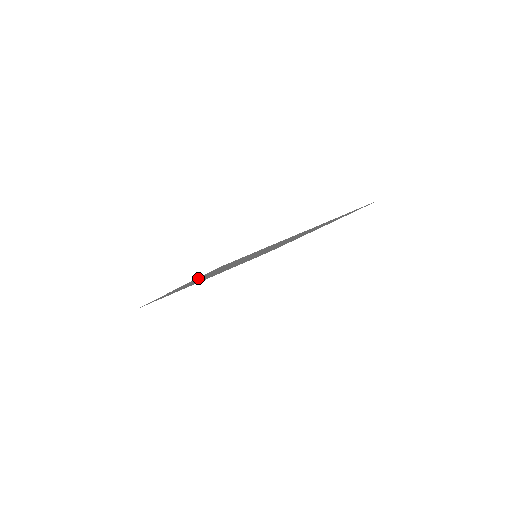
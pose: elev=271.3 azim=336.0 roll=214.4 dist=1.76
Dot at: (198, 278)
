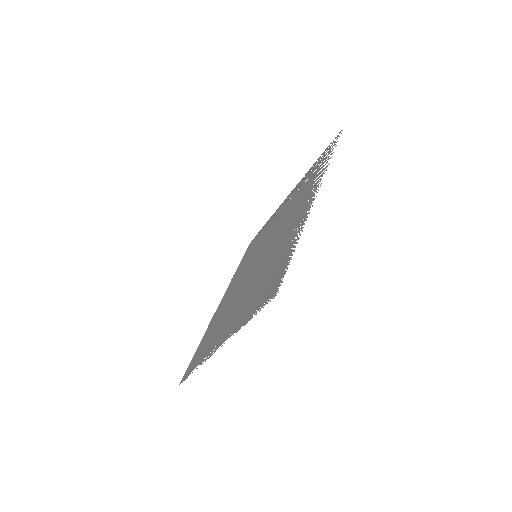
Dot at: (245, 319)
